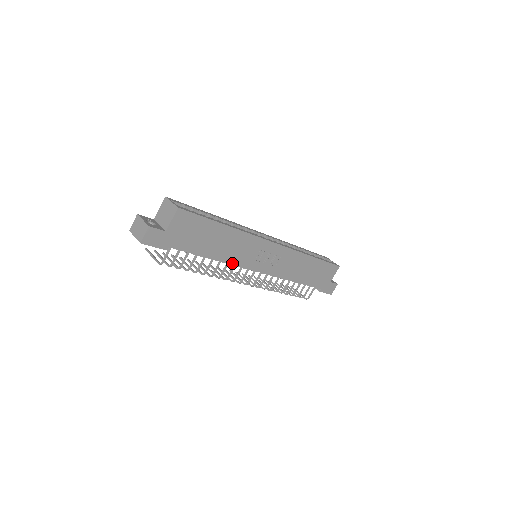
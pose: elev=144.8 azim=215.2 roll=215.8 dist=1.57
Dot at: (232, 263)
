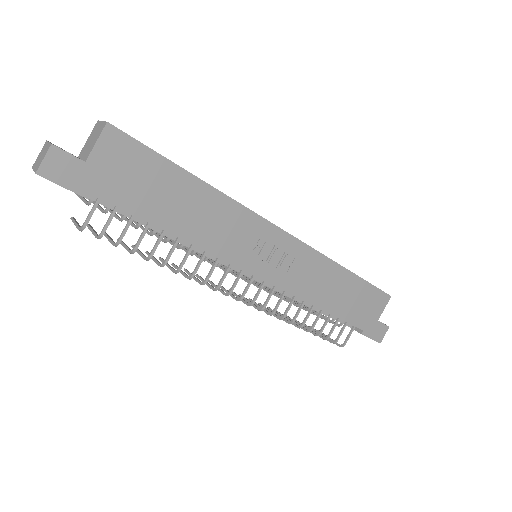
Dot at: (211, 251)
